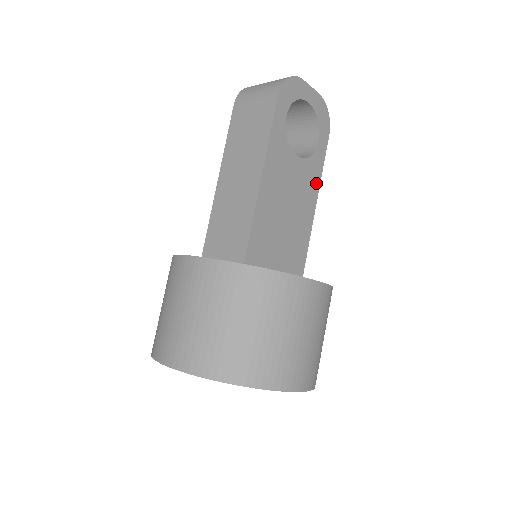
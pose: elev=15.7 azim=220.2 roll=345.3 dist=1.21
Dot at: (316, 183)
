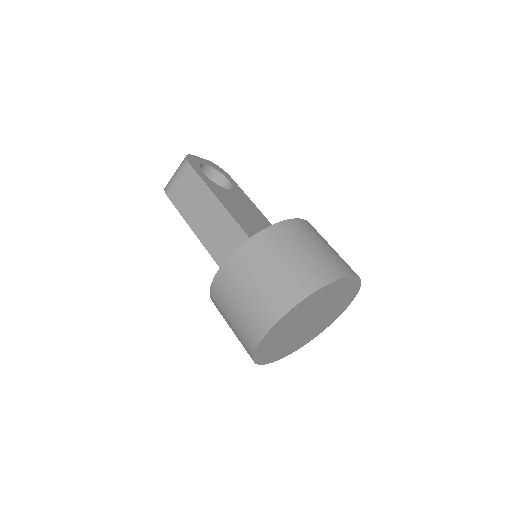
Dot at: (249, 200)
